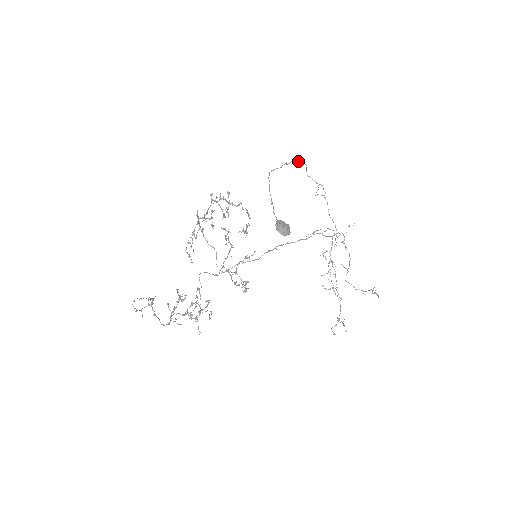
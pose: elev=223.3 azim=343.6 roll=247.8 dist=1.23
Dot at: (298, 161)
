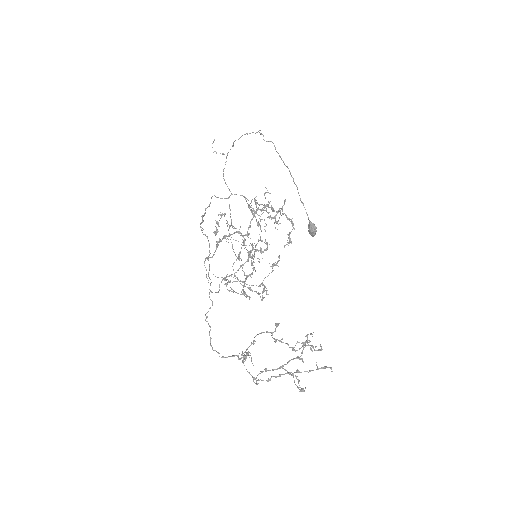
Dot at: occluded
